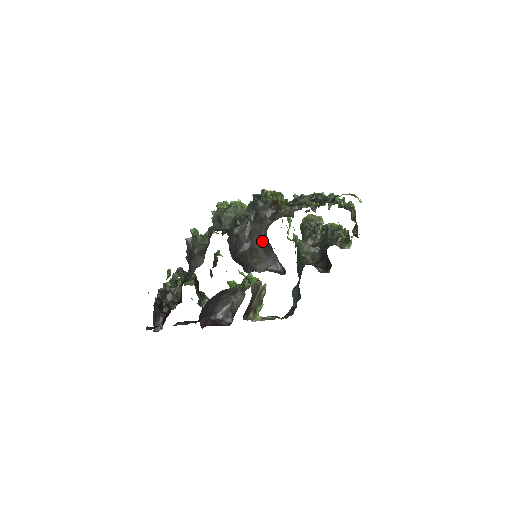
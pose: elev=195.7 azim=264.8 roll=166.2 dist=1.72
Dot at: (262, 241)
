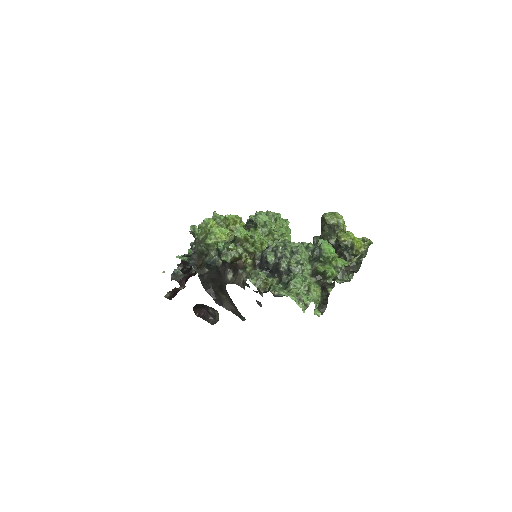
Dot at: occluded
